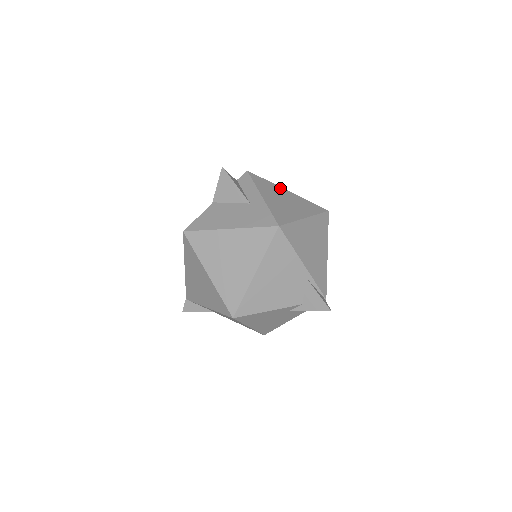
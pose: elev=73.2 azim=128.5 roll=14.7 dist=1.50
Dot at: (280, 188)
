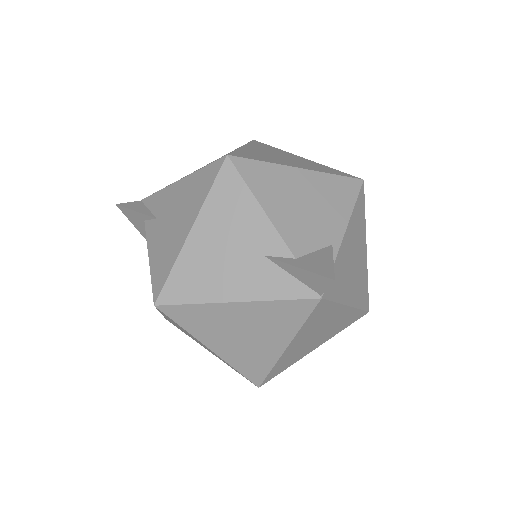
Dot at: occluded
